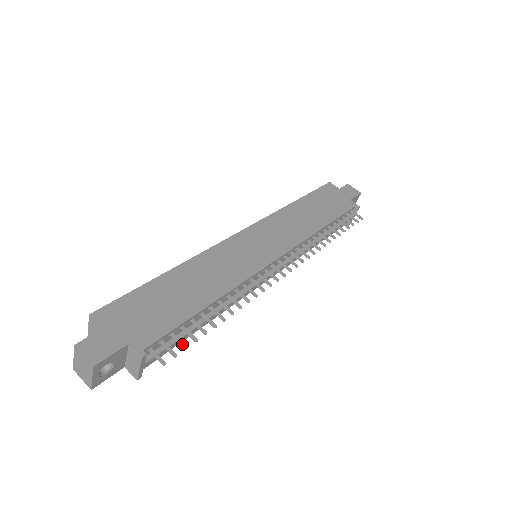
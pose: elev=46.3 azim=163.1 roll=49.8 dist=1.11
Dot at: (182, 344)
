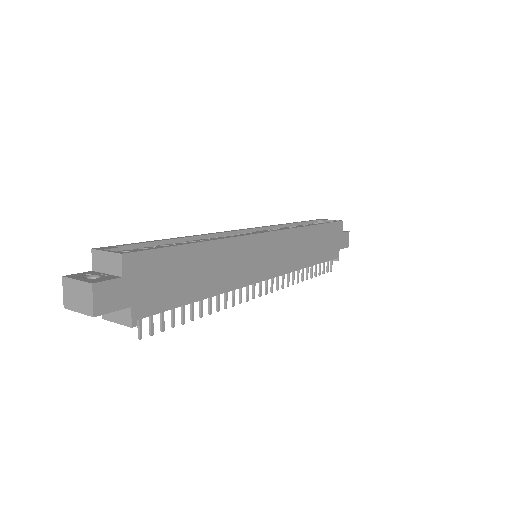
Dot at: (163, 326)
